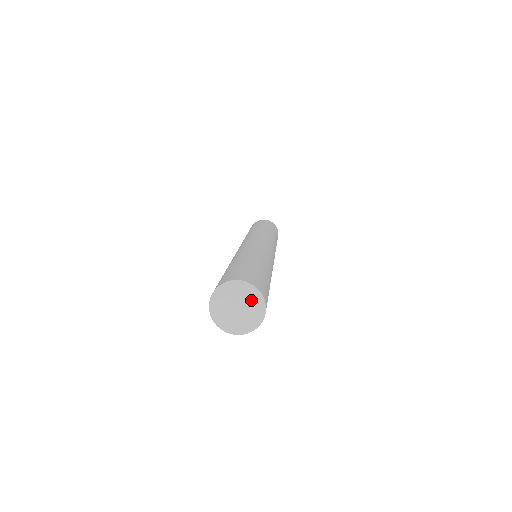
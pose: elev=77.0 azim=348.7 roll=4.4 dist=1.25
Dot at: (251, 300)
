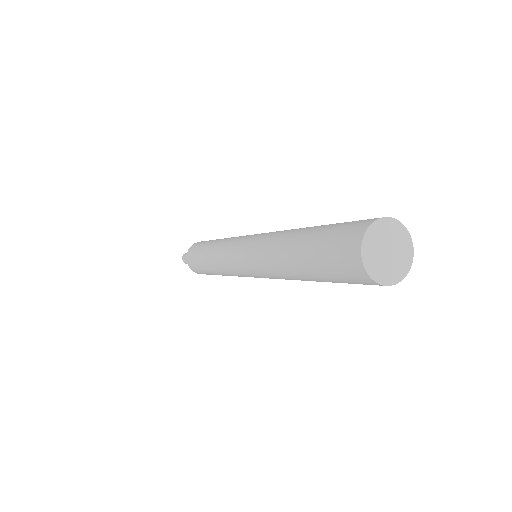
Dot at: (388, 232)
